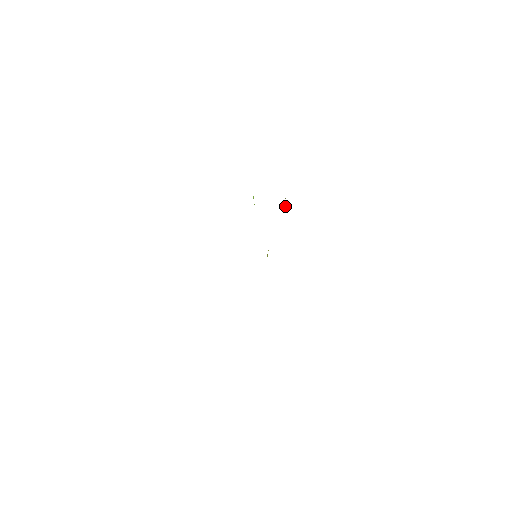
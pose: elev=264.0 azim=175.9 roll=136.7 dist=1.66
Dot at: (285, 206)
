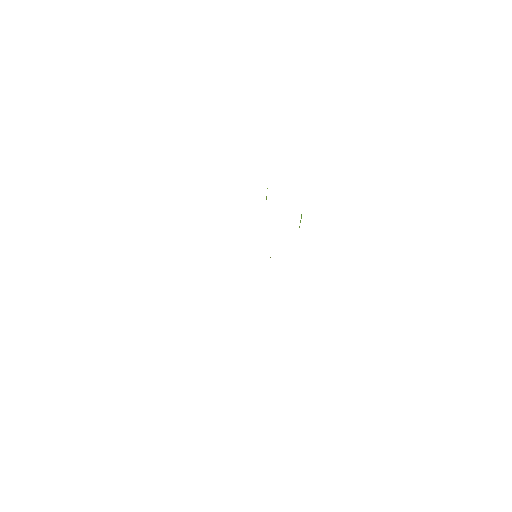
Dot at: (301, 214)
